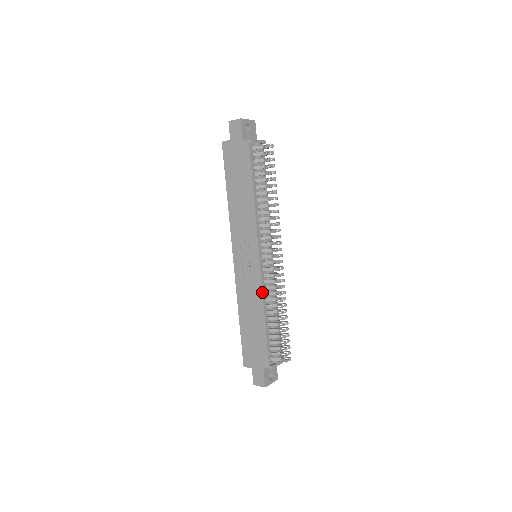
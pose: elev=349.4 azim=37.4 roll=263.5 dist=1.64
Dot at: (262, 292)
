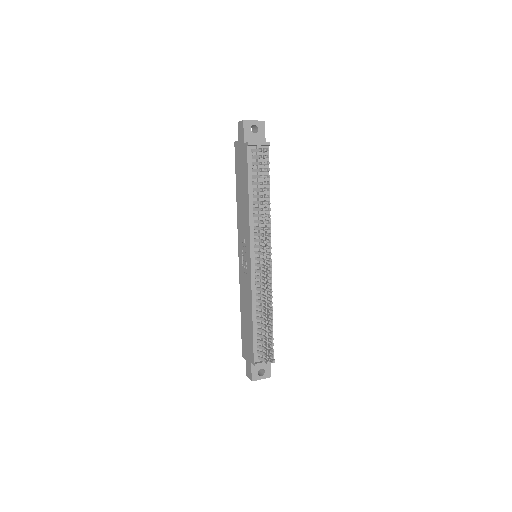
Dot at: (251, 292)
